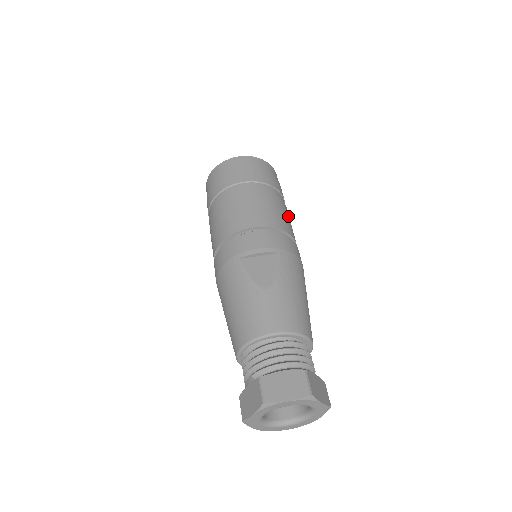
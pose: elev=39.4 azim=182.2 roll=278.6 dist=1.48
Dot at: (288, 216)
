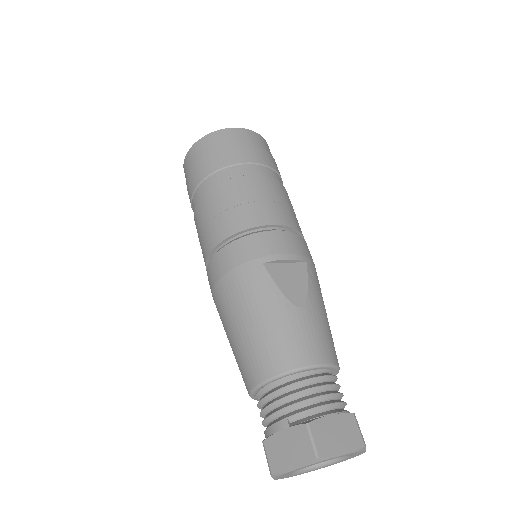
Dot at: occluded
